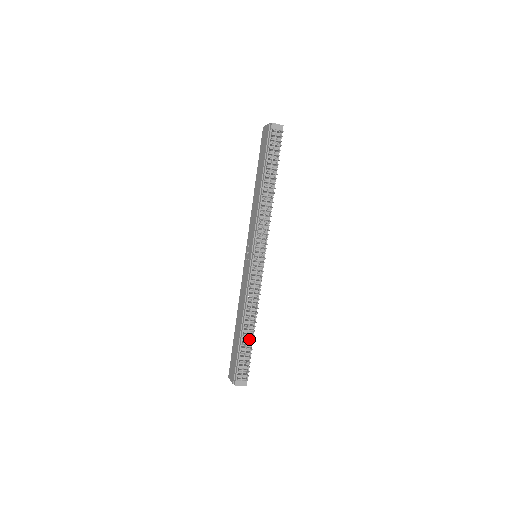
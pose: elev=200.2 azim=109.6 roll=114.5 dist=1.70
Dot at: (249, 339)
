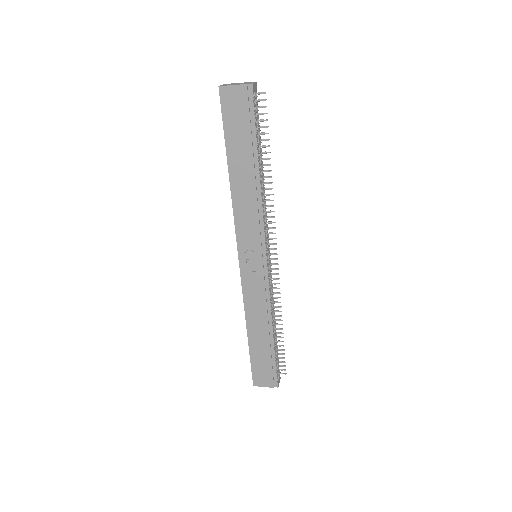
Dot at: (276, 339)
